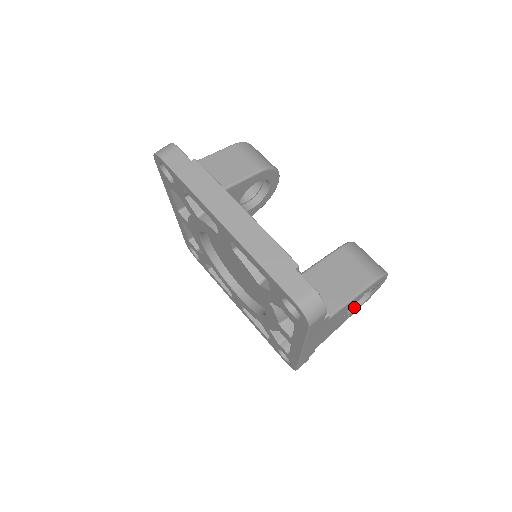
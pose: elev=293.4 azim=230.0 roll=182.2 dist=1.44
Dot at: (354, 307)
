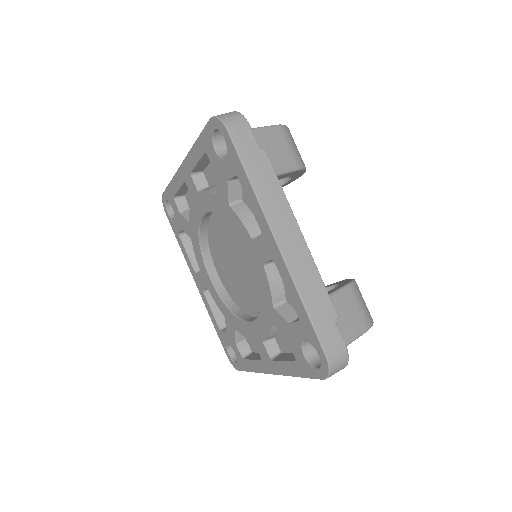
Dot at: occluded
